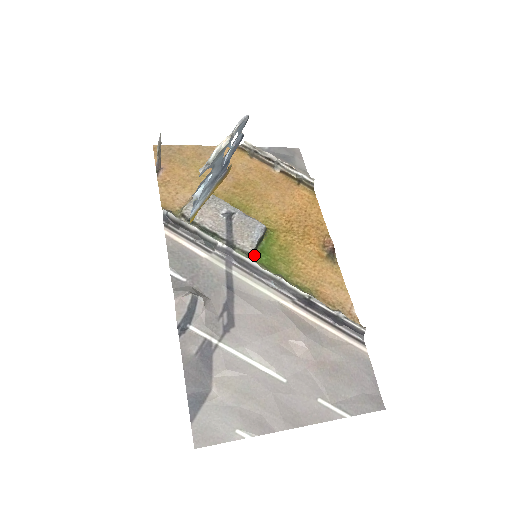
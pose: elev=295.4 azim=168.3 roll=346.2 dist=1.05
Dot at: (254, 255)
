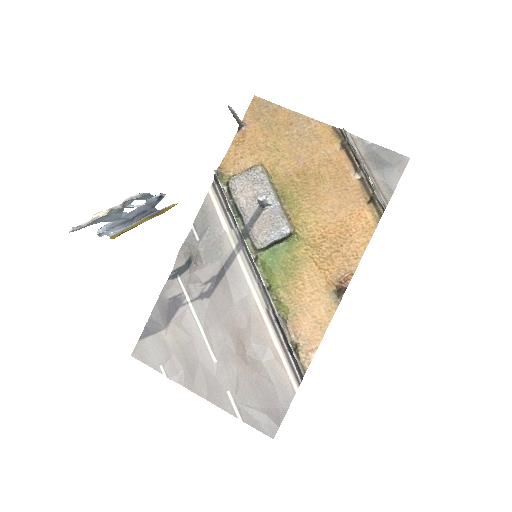
Dot at: (263, 252)
